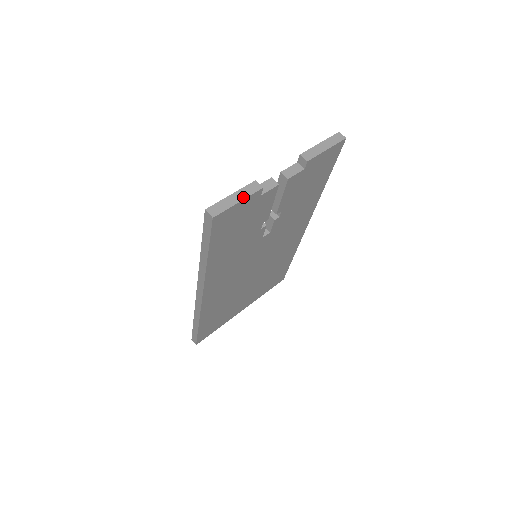
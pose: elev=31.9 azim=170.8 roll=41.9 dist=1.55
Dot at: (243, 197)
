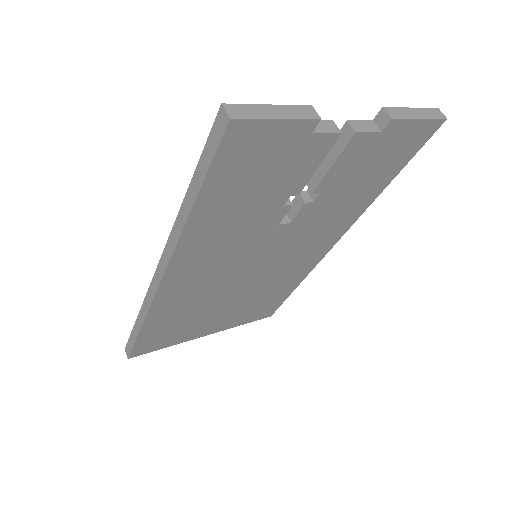
Dot at: (287, 115)
